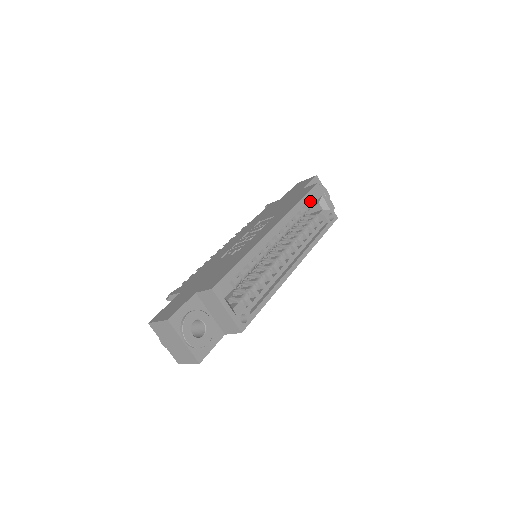
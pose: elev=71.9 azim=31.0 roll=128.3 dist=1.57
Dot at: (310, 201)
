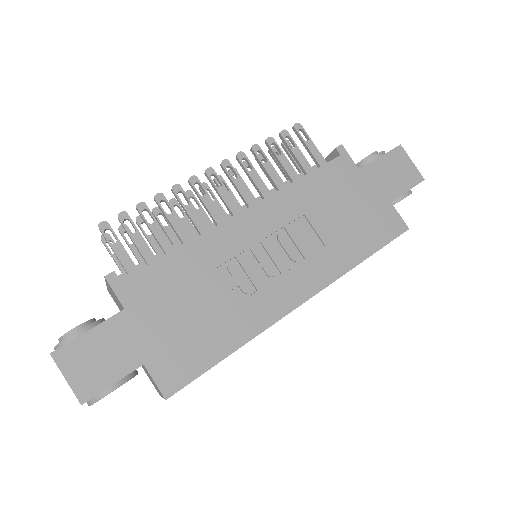
Dot at: occluded
